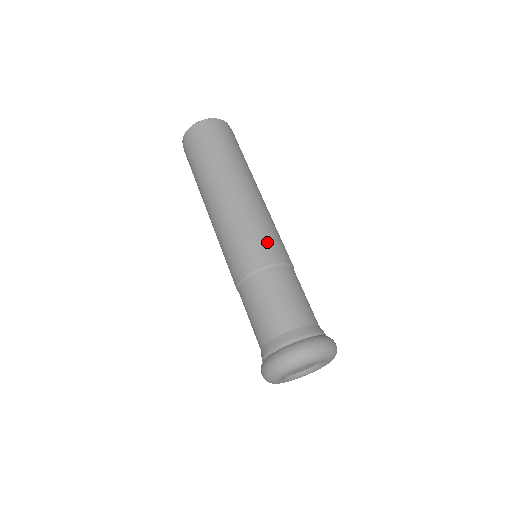
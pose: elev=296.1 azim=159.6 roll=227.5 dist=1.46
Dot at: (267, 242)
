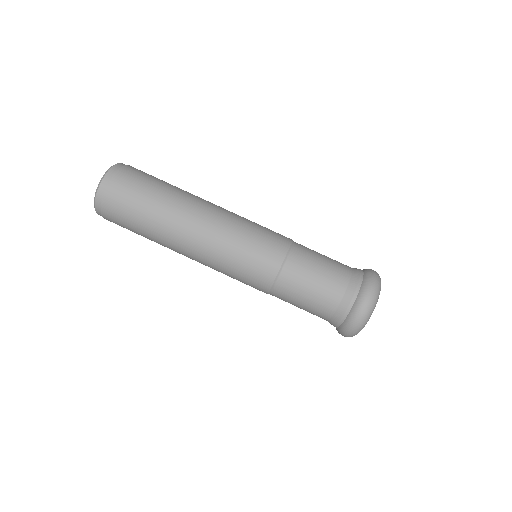
Dot at: (271, 230)
